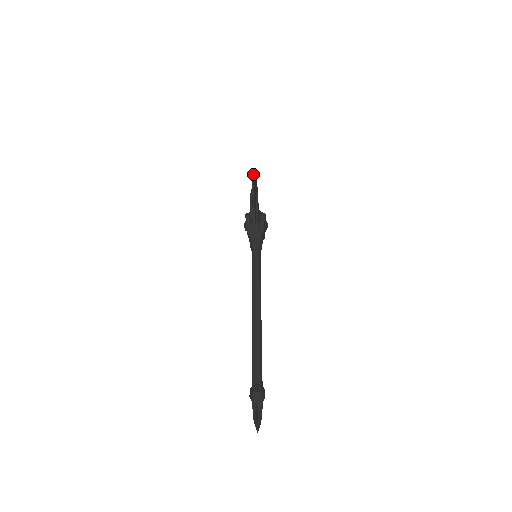
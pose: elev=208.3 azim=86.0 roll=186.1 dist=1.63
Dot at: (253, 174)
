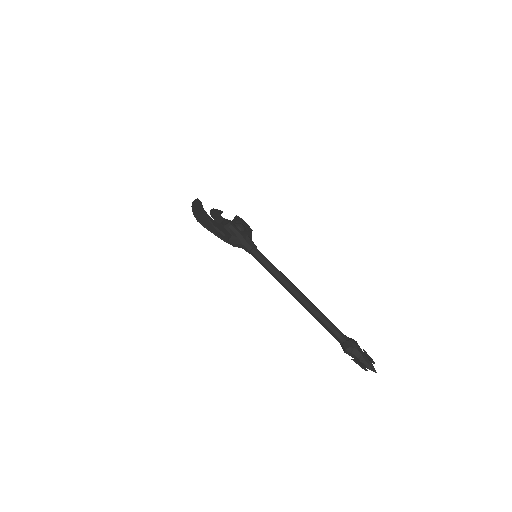
Dot at: (192, 211)
